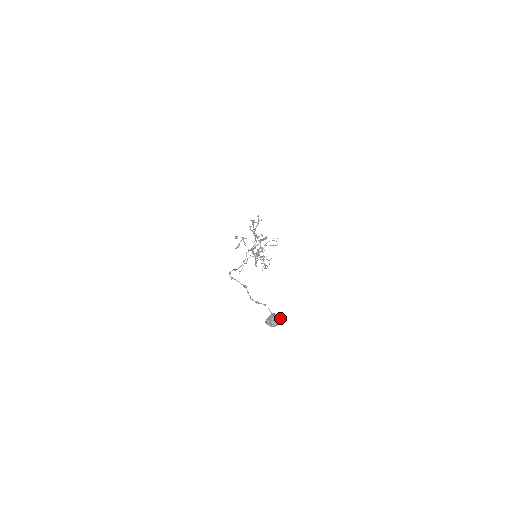
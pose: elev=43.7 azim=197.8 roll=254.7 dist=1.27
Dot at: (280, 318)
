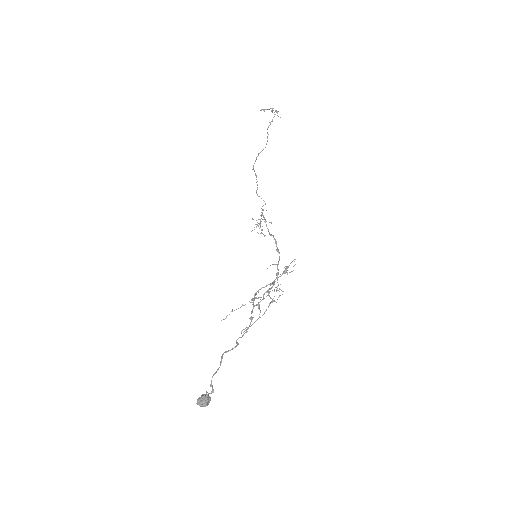
Dot at: occluded
